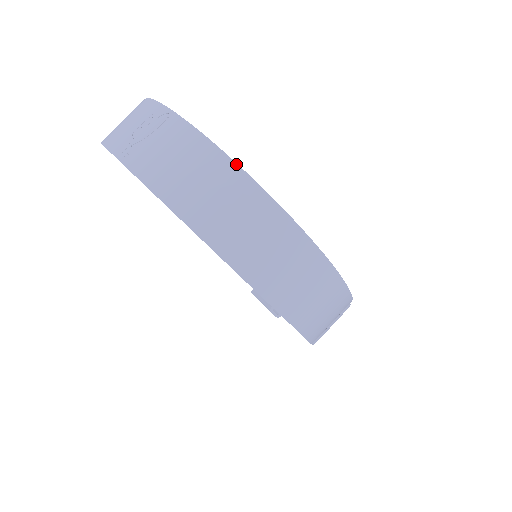
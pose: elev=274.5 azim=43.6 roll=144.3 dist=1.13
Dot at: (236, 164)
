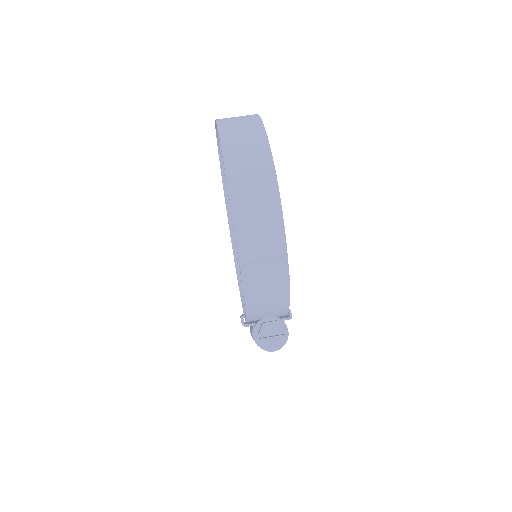
Dot at: (259, 116)
